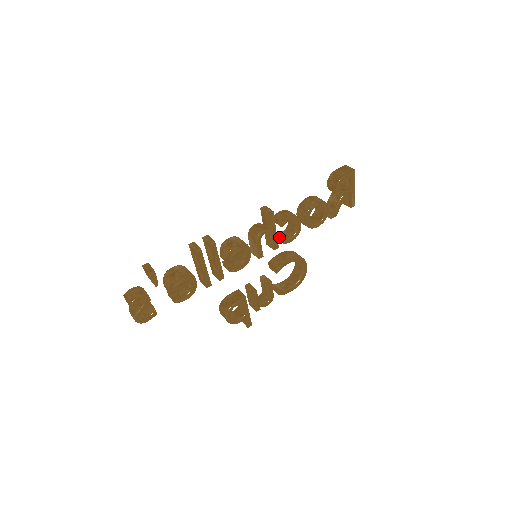
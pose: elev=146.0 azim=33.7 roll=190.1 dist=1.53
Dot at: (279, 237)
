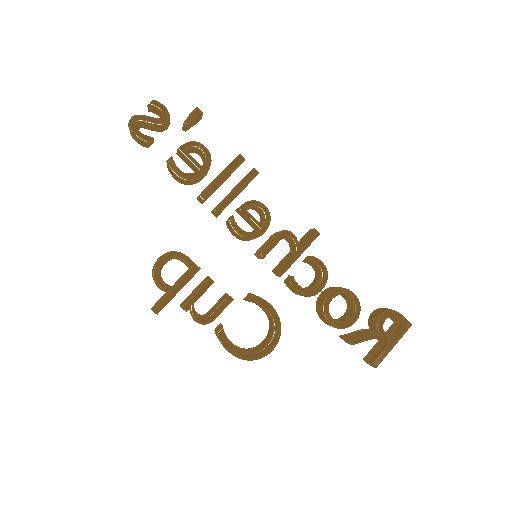
Dot at: occluded
